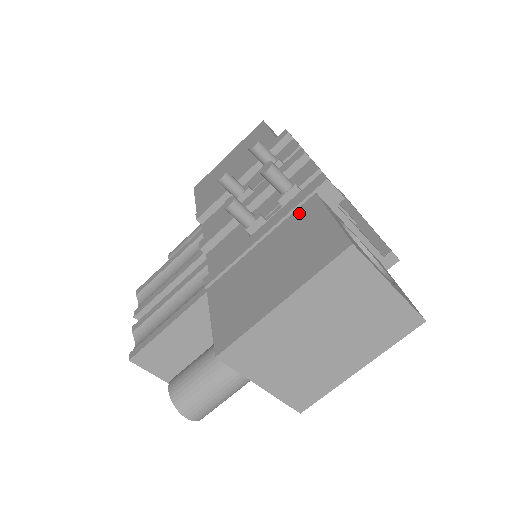
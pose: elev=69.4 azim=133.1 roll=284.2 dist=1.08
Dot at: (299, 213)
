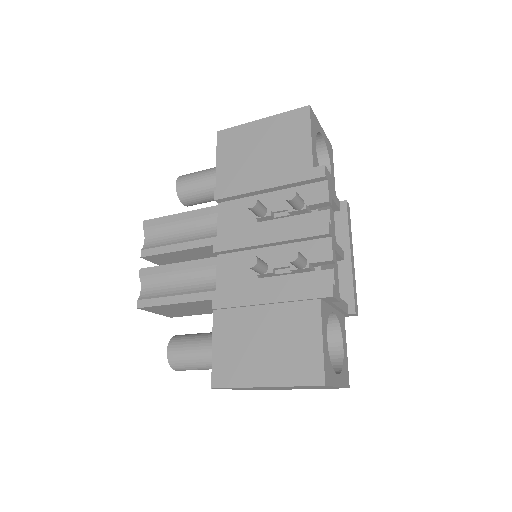
Dot at: (302, 308)
